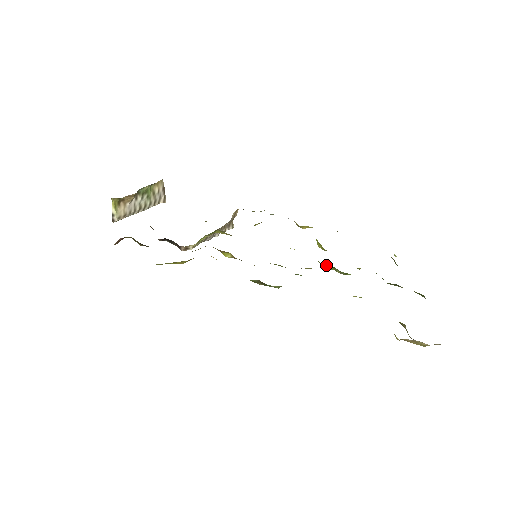
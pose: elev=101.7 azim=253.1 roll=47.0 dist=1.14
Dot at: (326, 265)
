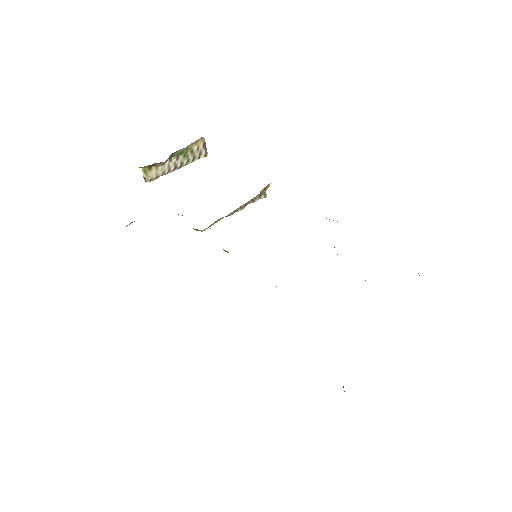
Dot at: occluded
